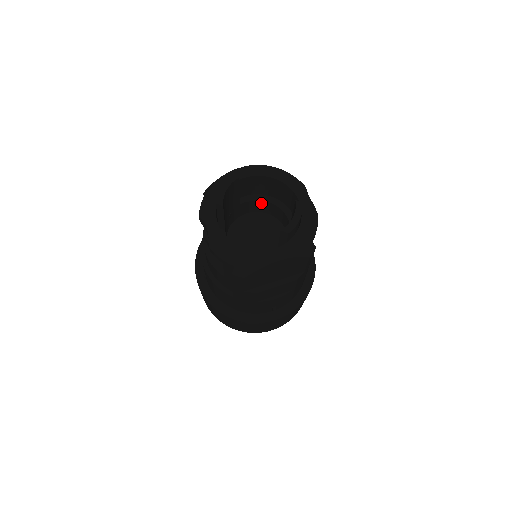
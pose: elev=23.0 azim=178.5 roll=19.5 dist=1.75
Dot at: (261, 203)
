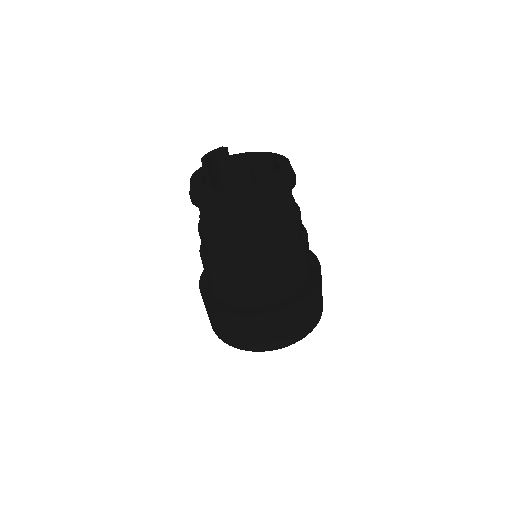
Dot at: occluded
